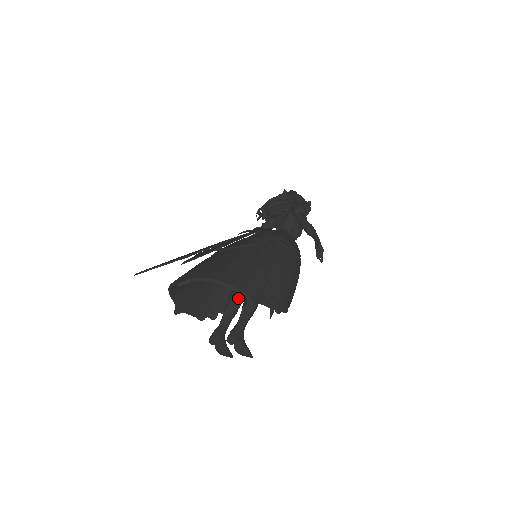
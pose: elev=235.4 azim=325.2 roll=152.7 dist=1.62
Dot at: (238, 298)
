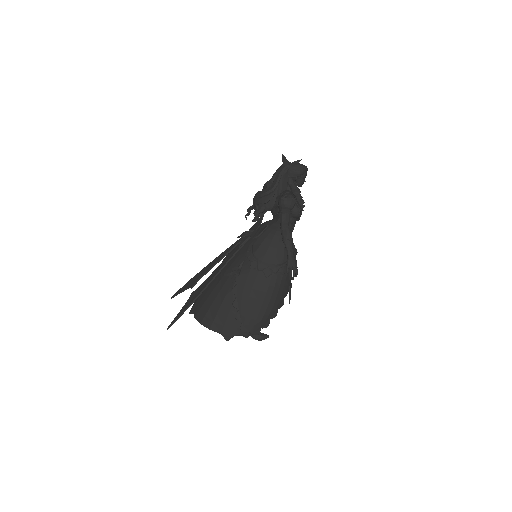
Dot at: occluded
